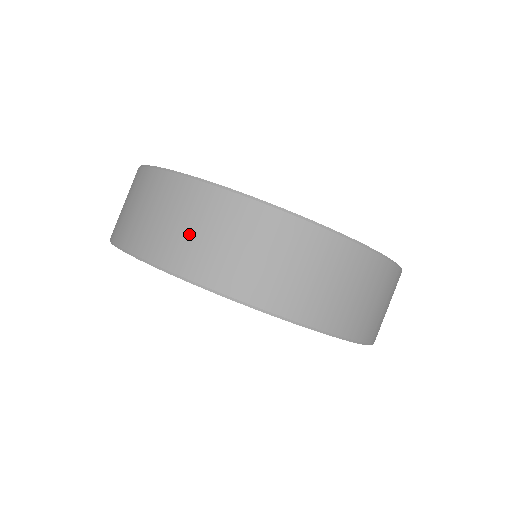
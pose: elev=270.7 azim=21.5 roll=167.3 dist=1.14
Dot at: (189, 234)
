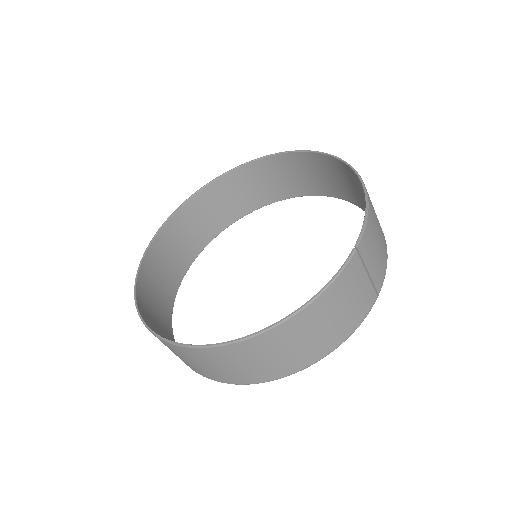
Dot at: occluded
